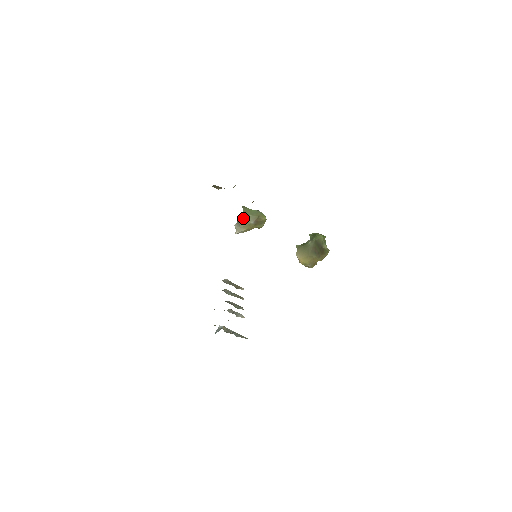
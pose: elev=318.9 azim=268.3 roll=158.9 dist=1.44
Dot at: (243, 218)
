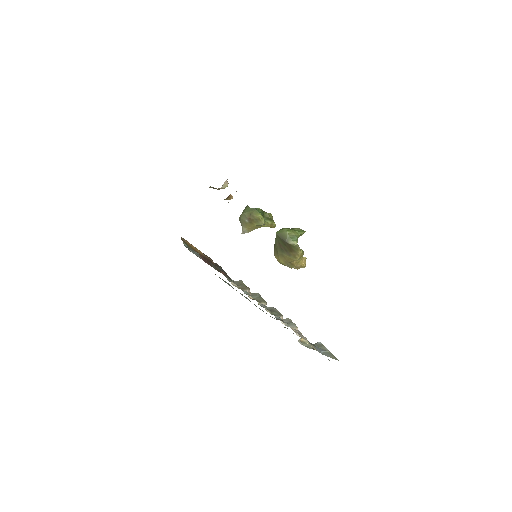
Dot at: (240, 217)
